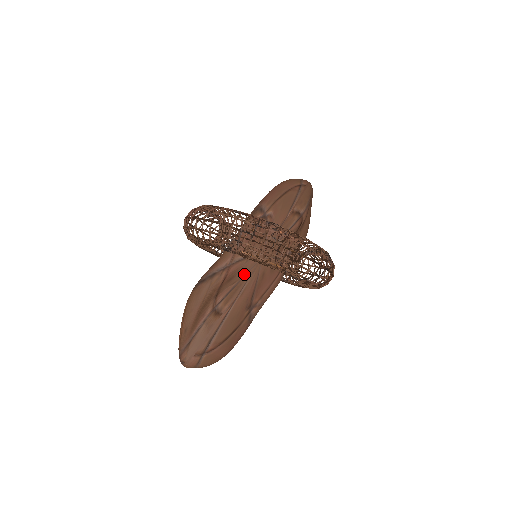
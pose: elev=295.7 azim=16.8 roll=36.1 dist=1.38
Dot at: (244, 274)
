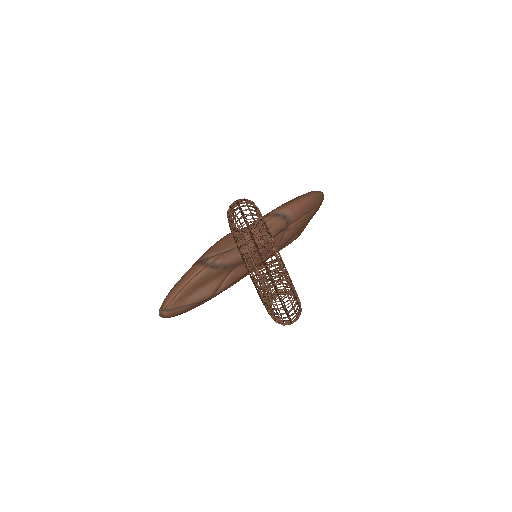
Dot at: (243, 276)
